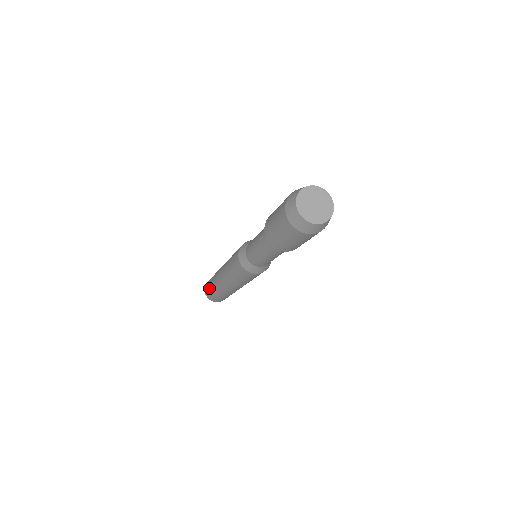
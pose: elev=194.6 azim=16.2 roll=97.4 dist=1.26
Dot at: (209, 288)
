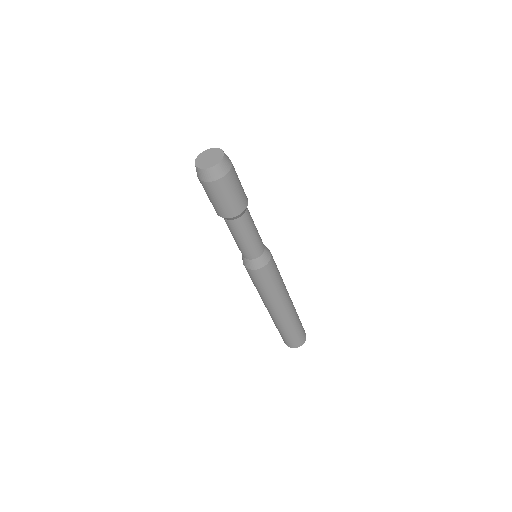
Dot at: occluded
